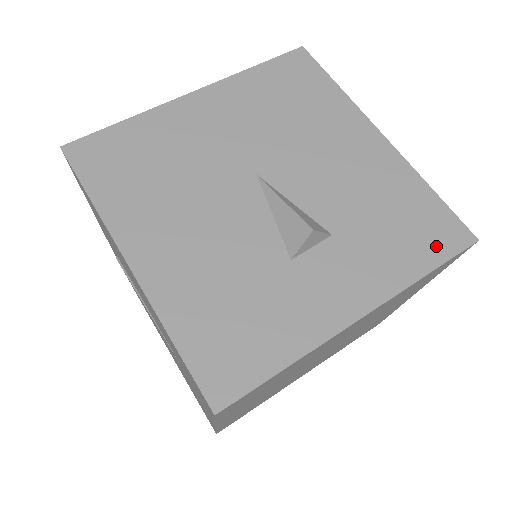
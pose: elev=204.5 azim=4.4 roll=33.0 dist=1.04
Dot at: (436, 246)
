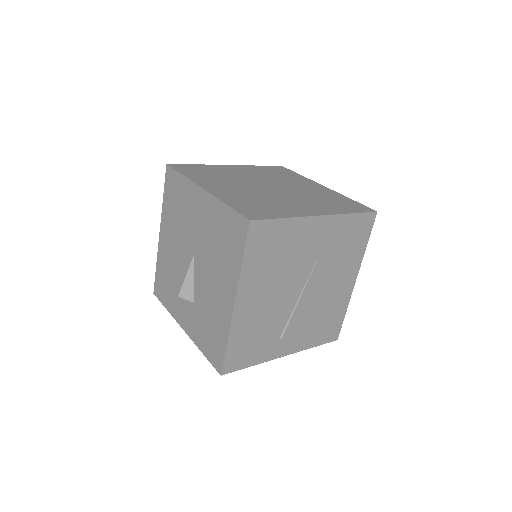
Dot at: (211, 354)
